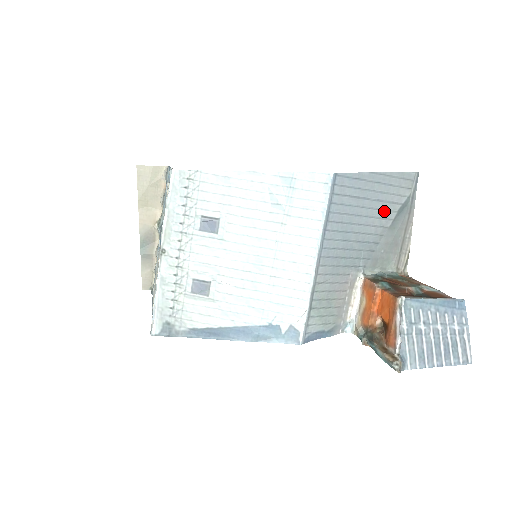
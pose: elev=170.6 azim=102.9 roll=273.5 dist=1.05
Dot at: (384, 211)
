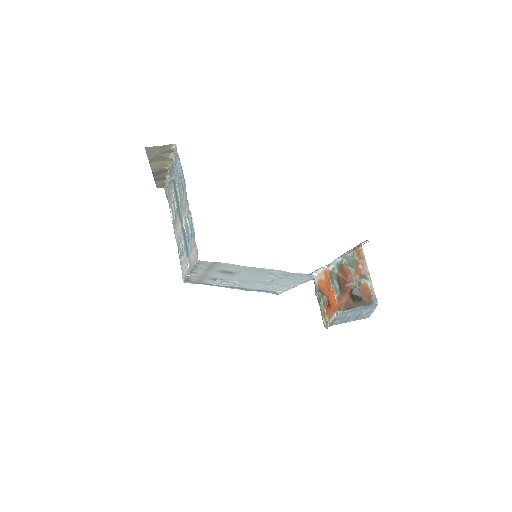
Dot at: occluded
